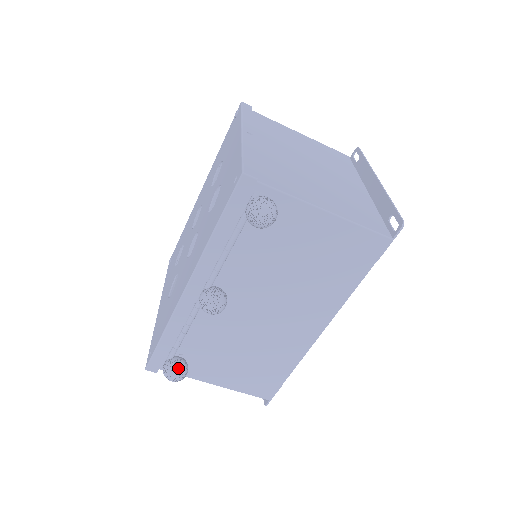
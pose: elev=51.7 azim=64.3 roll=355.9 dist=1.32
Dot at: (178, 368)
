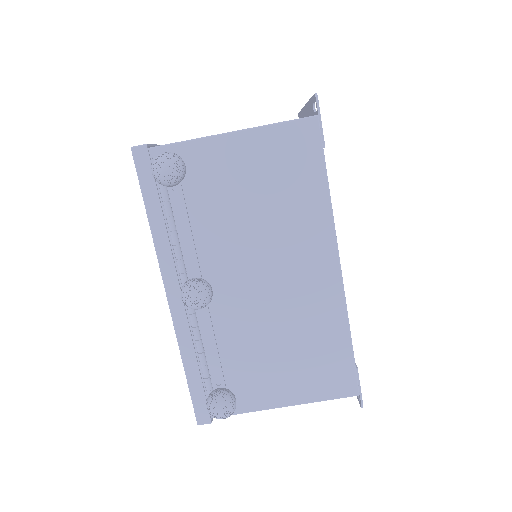
Dot at: (218, 397)
